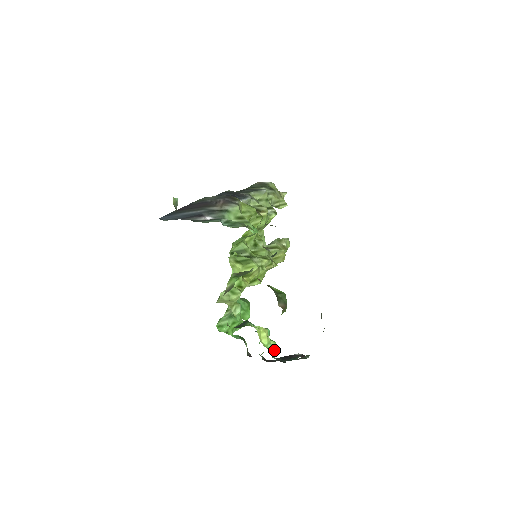
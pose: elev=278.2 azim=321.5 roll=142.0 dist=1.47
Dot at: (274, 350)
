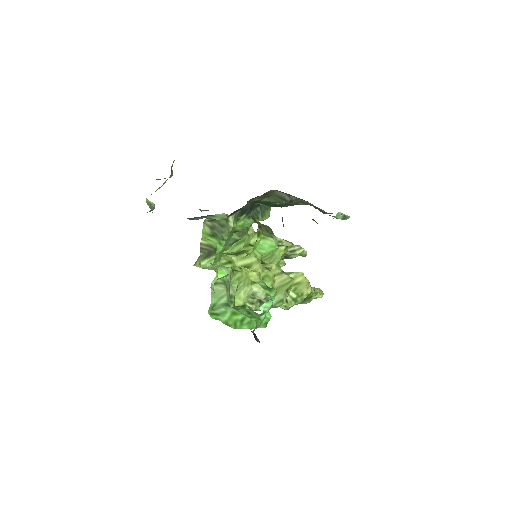
Dot at: (272, 292)
